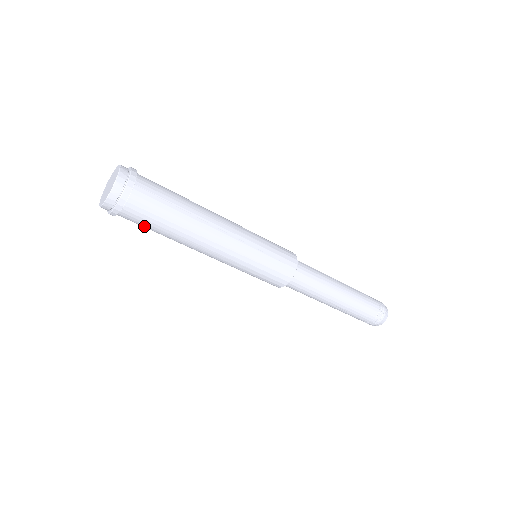
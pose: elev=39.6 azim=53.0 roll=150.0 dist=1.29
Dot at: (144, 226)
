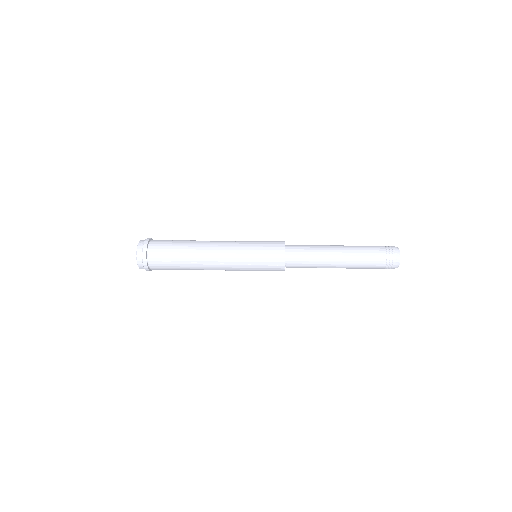
Dot at: occluded
